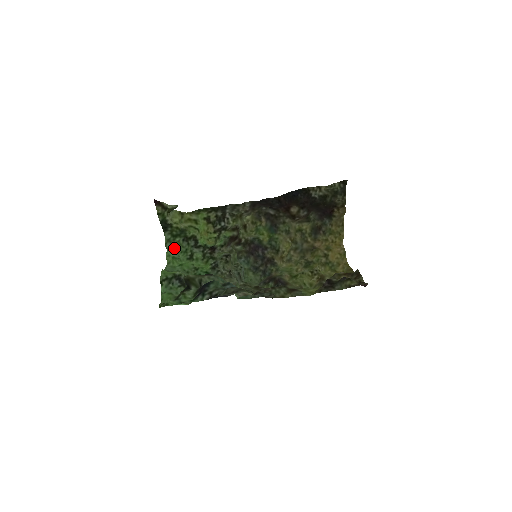
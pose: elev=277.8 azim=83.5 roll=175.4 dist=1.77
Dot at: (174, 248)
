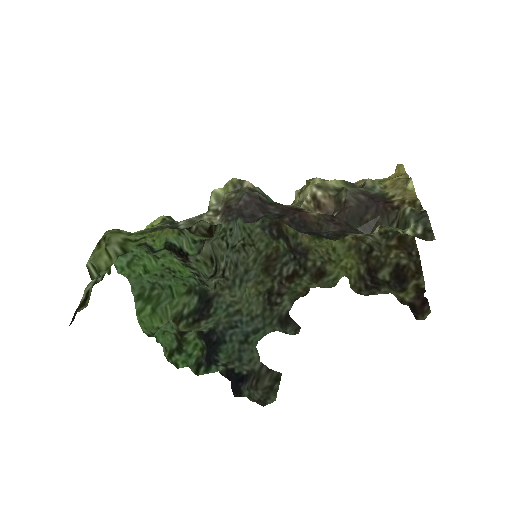
Dot at: occluded
